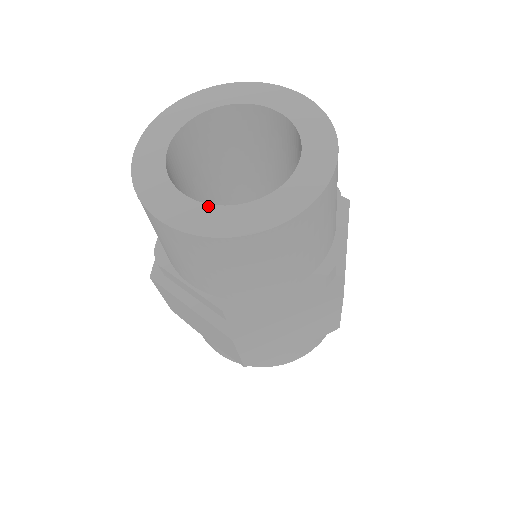
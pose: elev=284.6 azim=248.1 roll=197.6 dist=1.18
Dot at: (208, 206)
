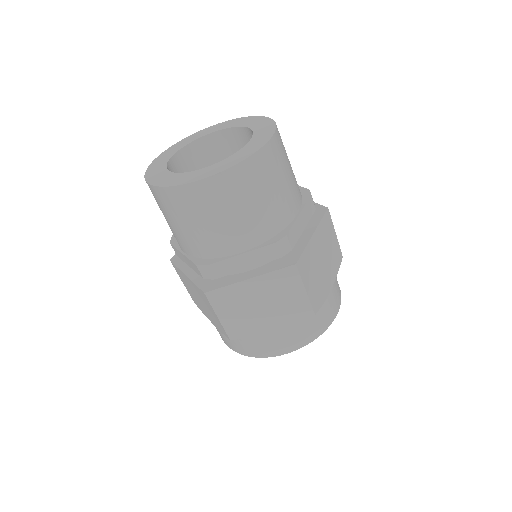
Dot at: (225, 159)
